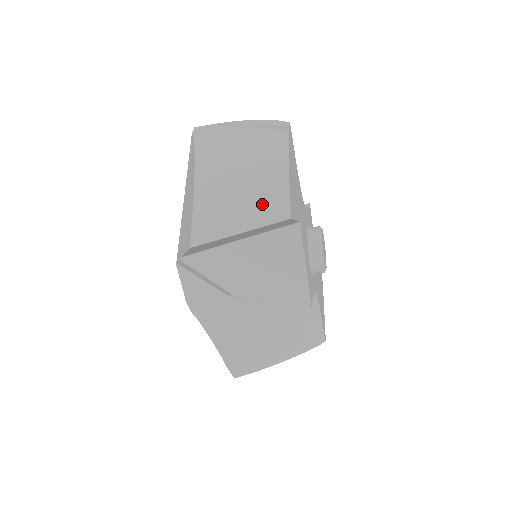
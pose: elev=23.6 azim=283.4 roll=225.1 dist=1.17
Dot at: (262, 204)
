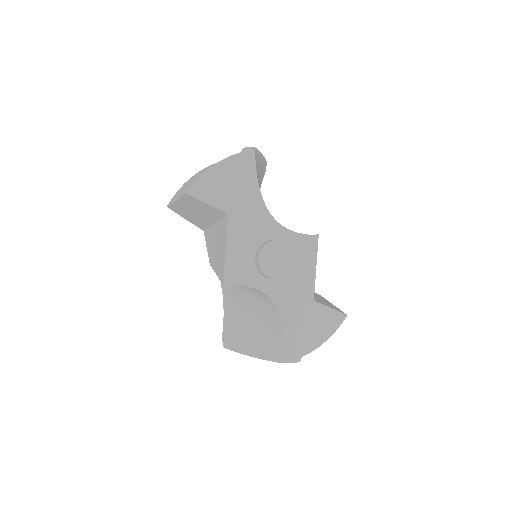
Dot at: (189, 185)
